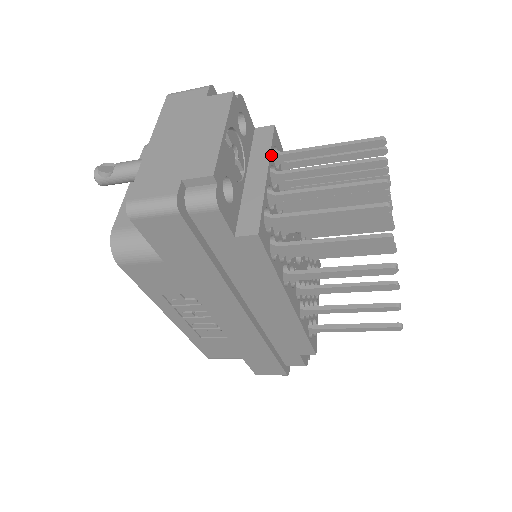
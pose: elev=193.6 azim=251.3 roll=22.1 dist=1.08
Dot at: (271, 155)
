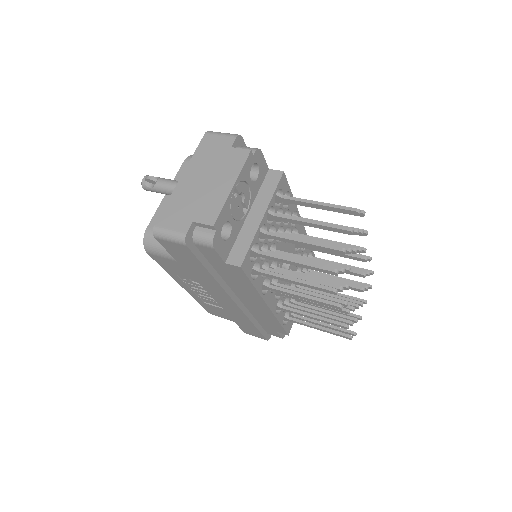
Dot at: (272, 199)
